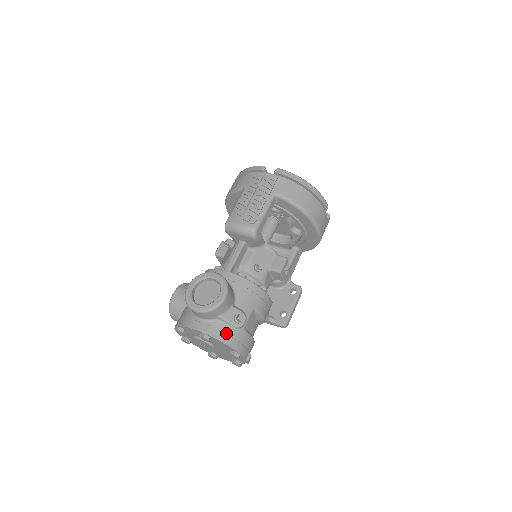
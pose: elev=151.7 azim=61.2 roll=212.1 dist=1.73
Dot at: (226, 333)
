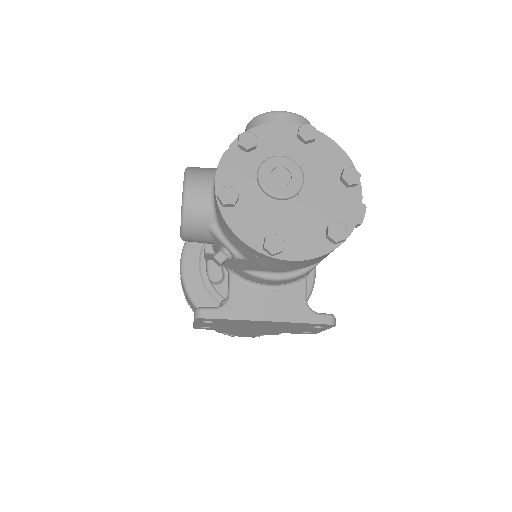
Dot at: occluded
